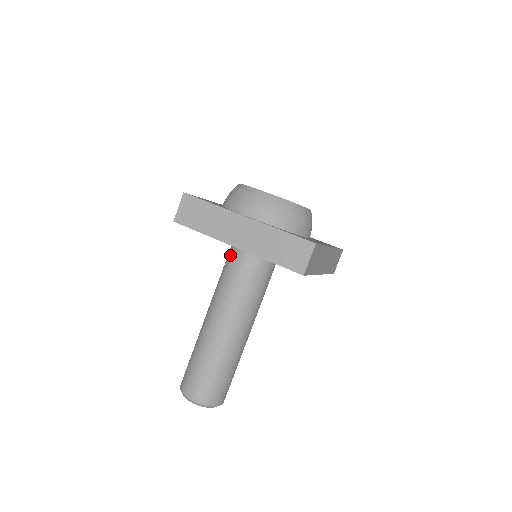
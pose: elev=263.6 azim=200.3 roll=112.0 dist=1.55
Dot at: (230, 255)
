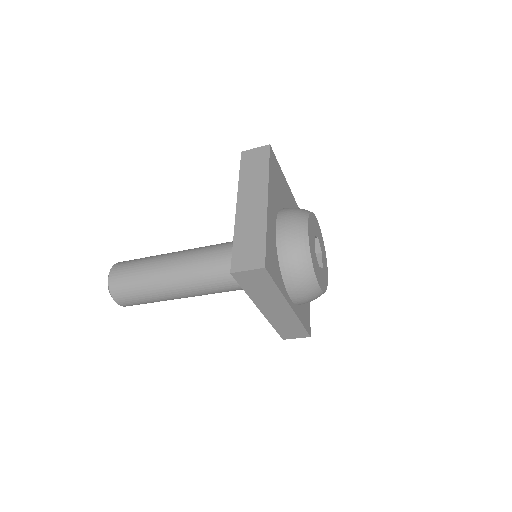
Dot at: occluded
